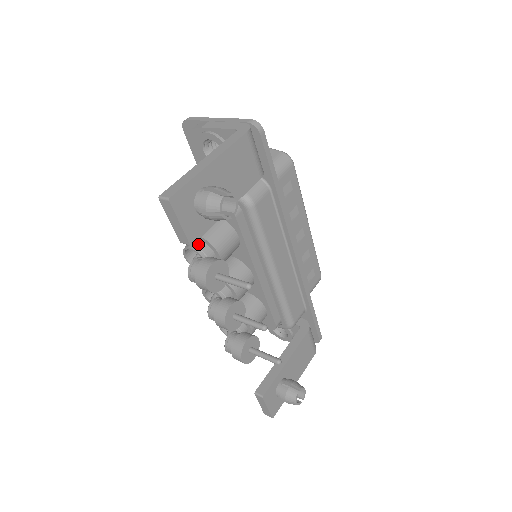
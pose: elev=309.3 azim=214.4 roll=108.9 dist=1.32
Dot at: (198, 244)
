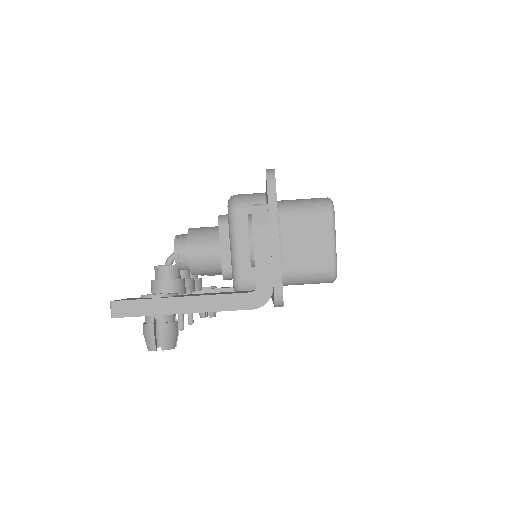
Dot at: (182, 257)
